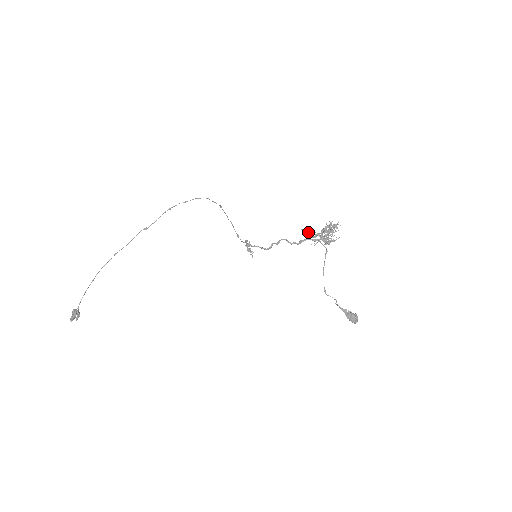
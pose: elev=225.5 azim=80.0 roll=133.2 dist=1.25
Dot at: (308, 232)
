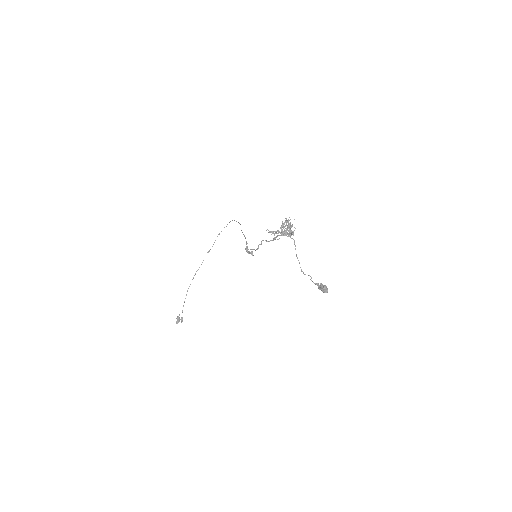
Dot at: (270, 231)
